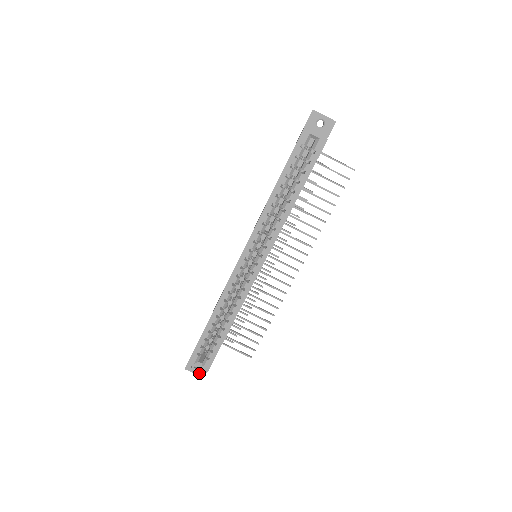
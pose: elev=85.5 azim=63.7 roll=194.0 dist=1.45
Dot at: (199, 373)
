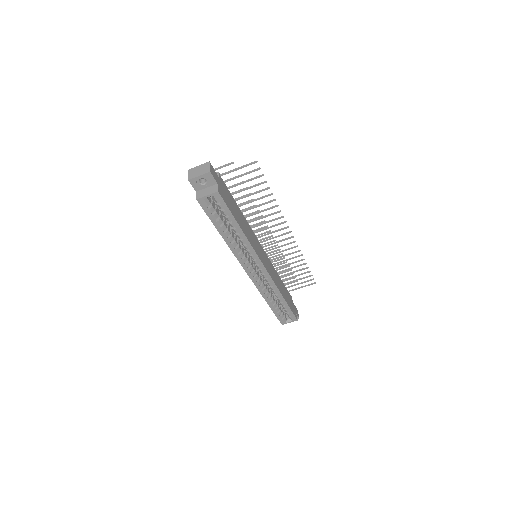
Dot at: occluded
